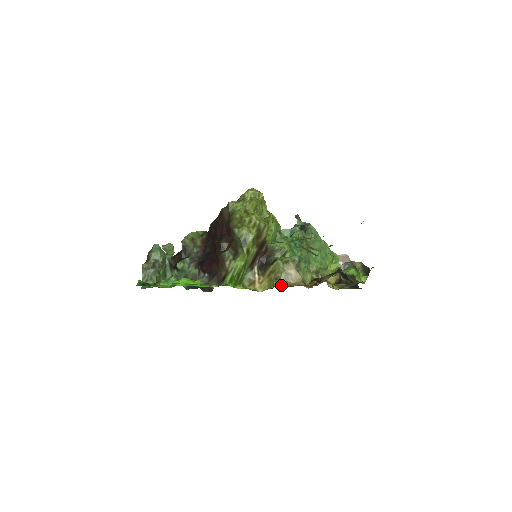
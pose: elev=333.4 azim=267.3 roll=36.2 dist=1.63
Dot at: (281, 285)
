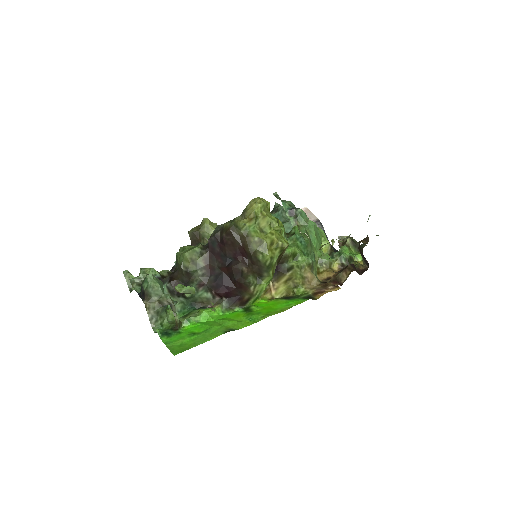
Dot at: (302, 291)
